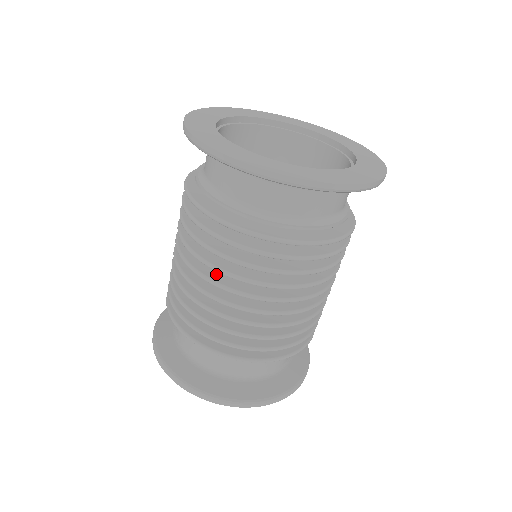
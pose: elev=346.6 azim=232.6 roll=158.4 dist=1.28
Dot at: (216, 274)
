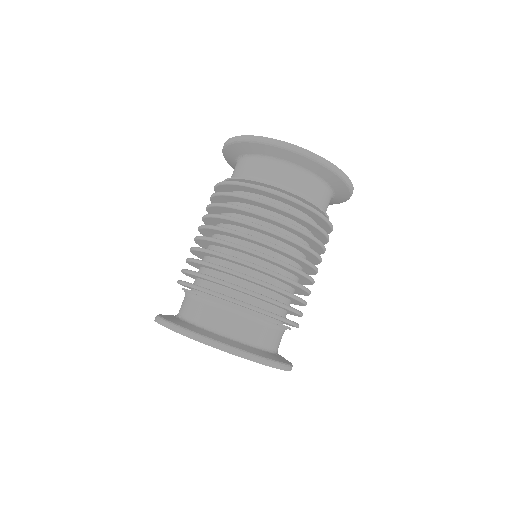
Dot at: occluded
